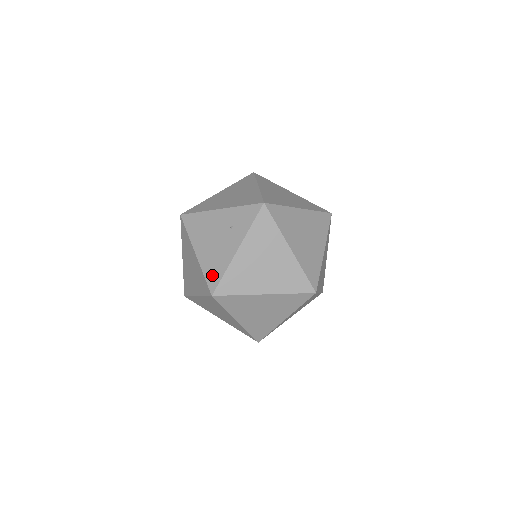
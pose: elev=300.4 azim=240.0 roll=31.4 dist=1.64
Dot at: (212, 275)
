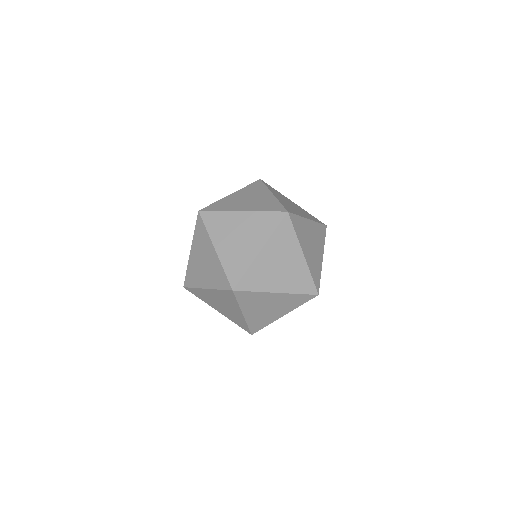
Dot at: occluded
